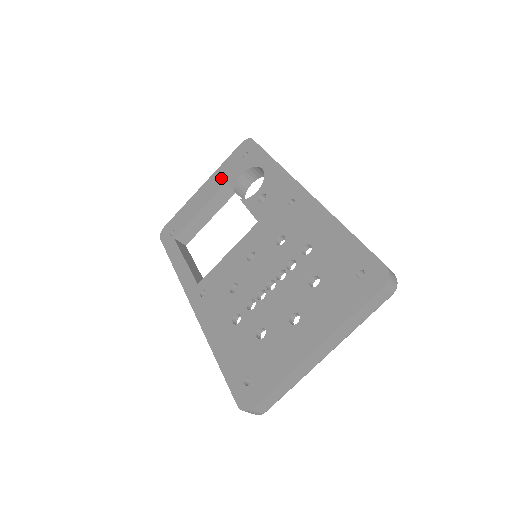
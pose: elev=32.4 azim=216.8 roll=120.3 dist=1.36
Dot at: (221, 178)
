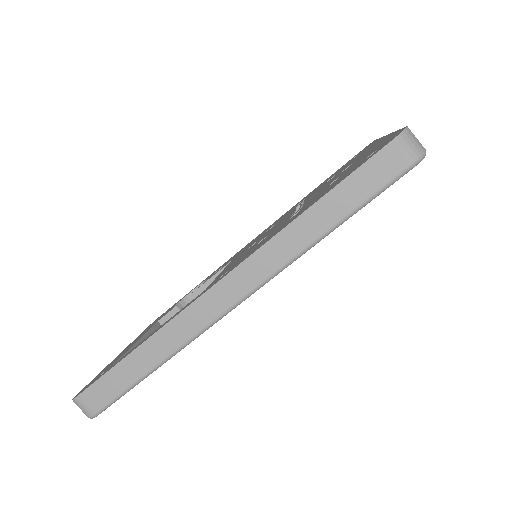
Dot at: (146, 330)
